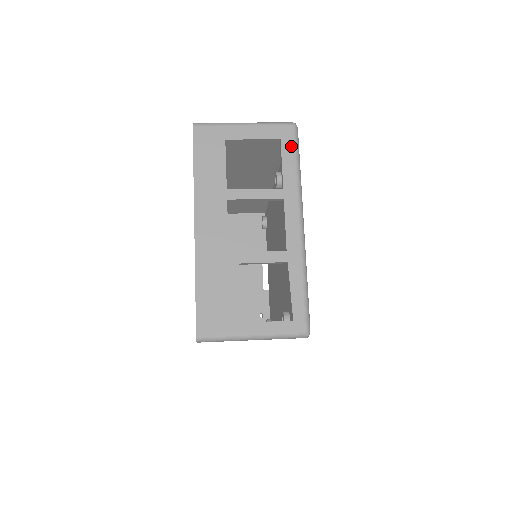
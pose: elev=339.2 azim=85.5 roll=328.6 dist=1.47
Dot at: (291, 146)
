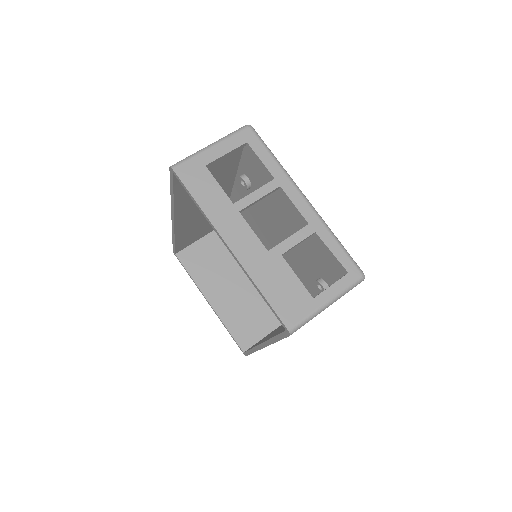
Dot at: (258, 143)
